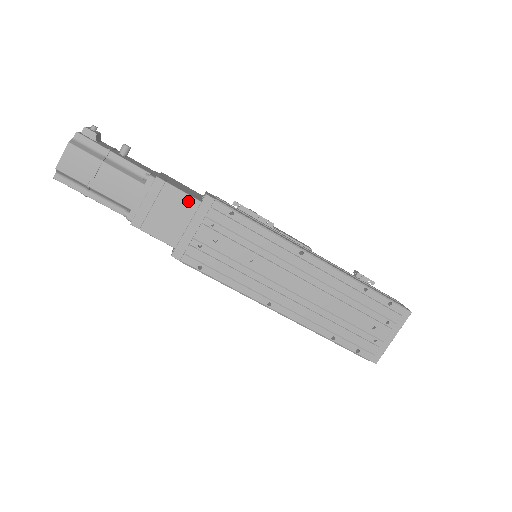
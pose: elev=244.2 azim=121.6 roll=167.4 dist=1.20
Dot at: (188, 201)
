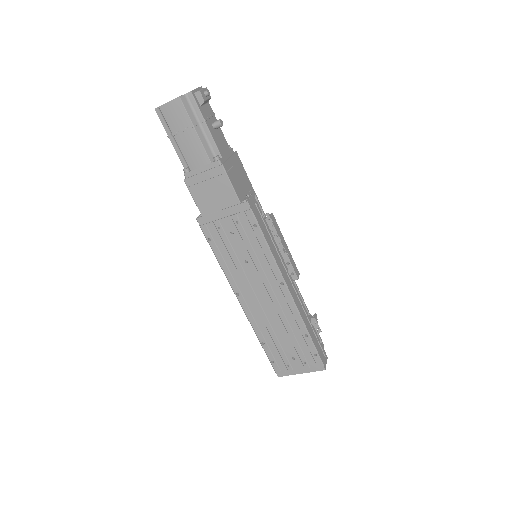
Dot at: (232, 196)
